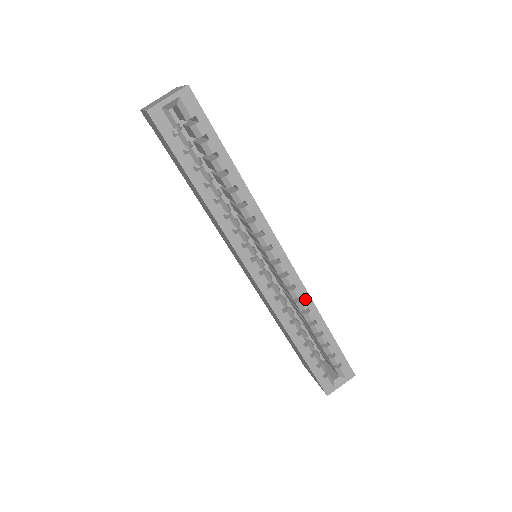
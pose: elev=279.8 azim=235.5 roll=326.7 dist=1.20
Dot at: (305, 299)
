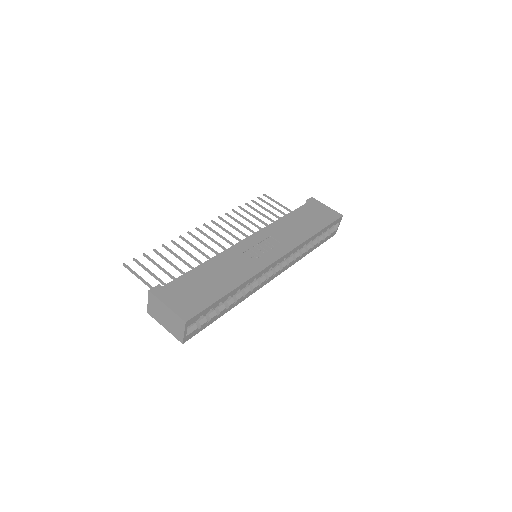
Dot at: (300, 247)
